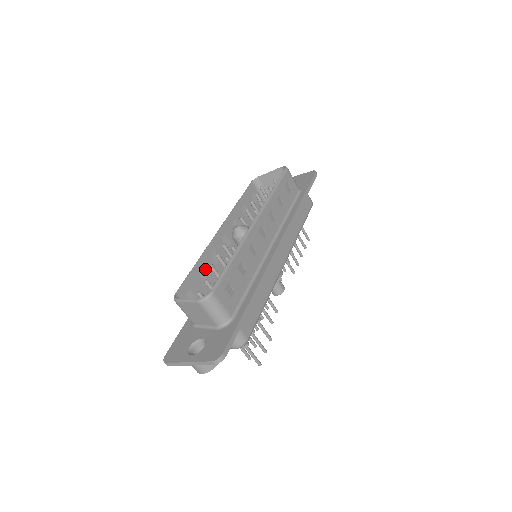
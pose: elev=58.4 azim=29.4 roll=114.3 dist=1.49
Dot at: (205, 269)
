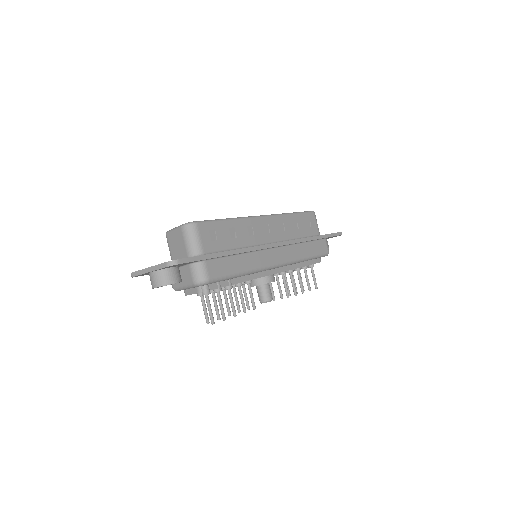
Dot at: occluded
